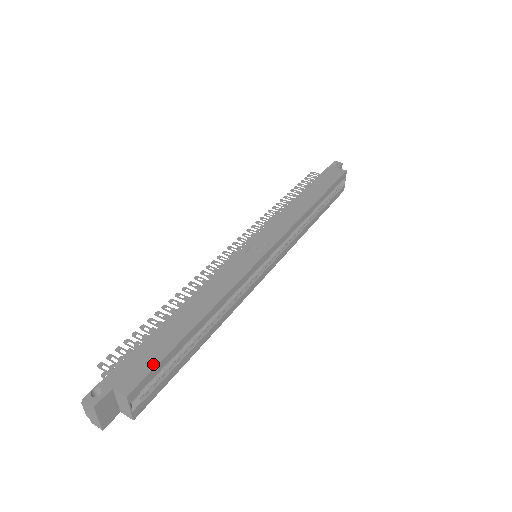
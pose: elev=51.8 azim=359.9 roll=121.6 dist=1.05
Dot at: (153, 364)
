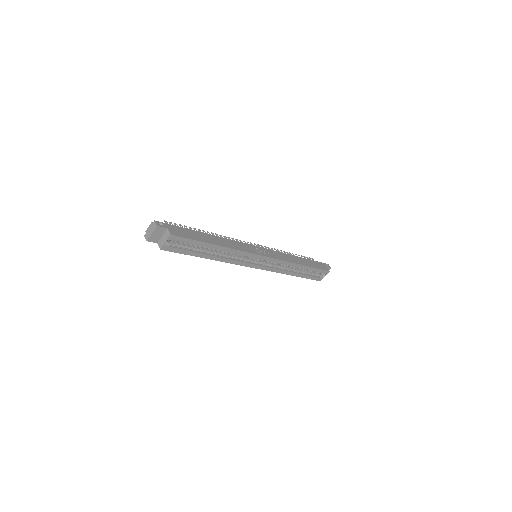
Dot at: (187, 237)
